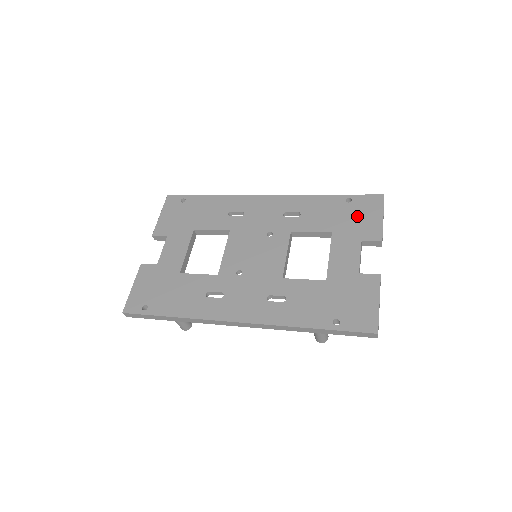
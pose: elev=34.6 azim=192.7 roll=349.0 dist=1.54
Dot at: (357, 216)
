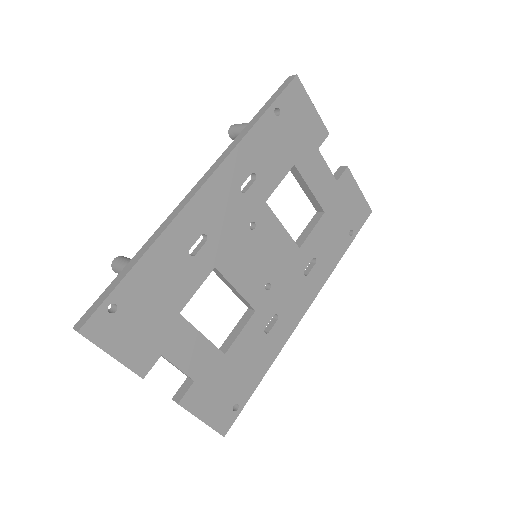
Dot at: (298, 125)
